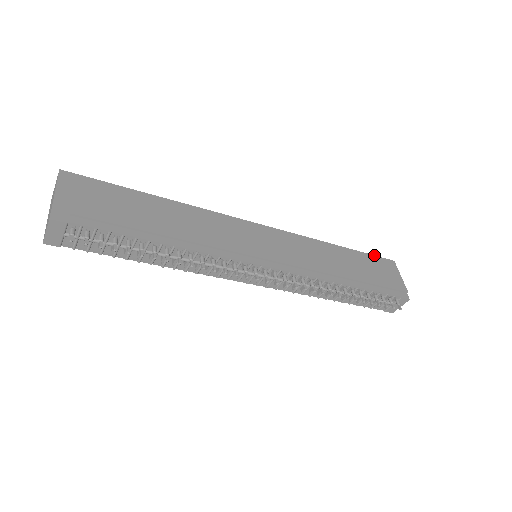
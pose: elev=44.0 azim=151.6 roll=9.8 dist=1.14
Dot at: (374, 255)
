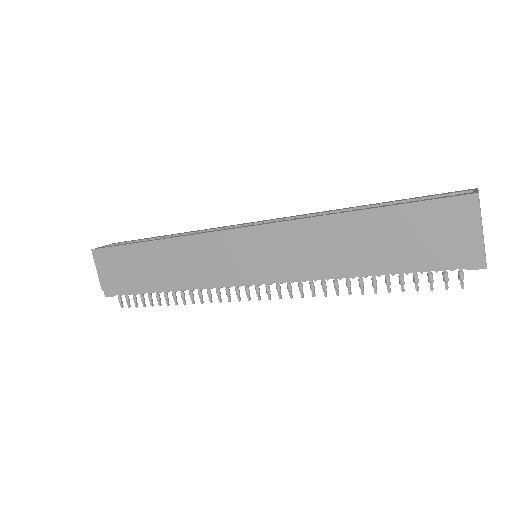
Dot at: (428, 200)
